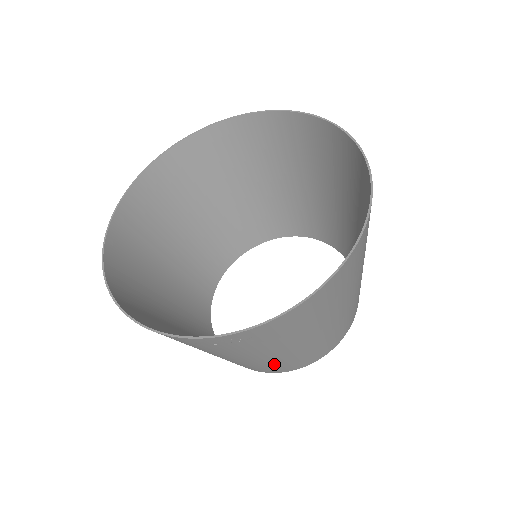
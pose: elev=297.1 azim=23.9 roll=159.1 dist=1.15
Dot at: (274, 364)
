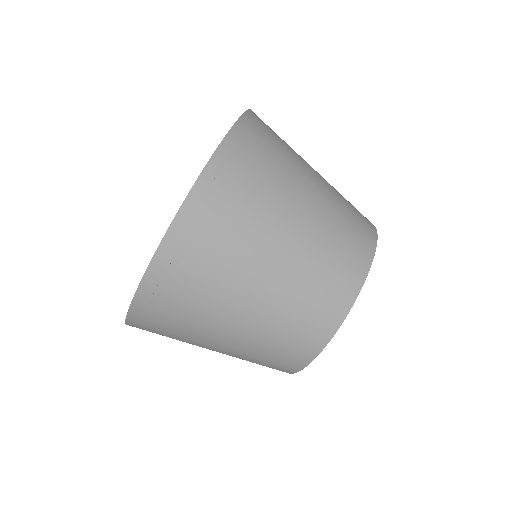
Dot at: (320, 262)
